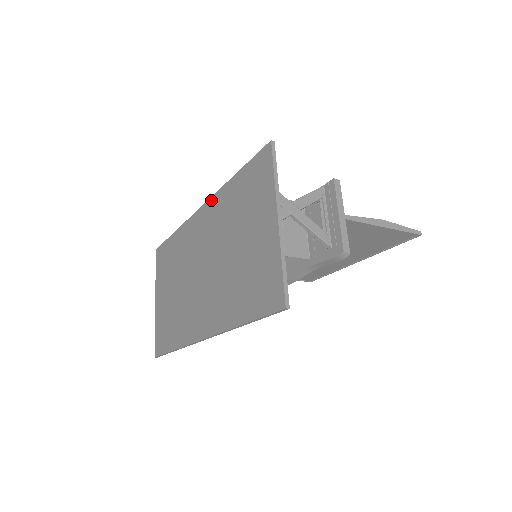
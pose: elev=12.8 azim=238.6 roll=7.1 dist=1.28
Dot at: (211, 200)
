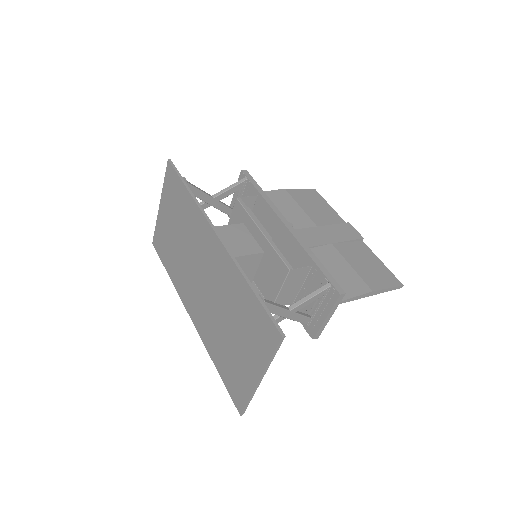
Dot at: (226, 254)
